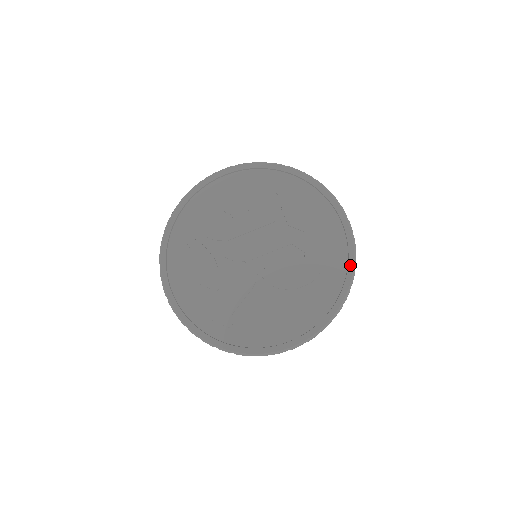
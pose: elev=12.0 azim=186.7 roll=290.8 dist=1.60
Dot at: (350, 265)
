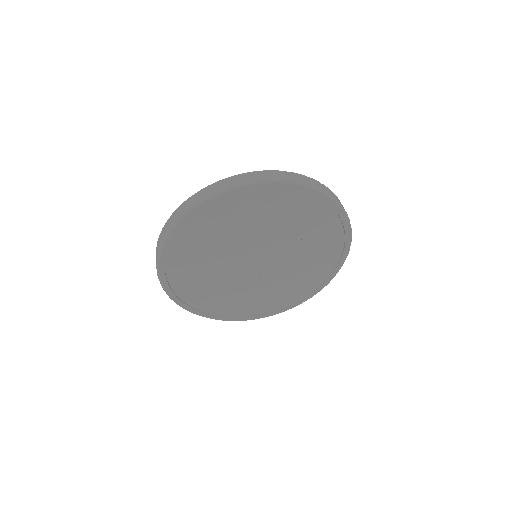
Dot at: (345, 224)
